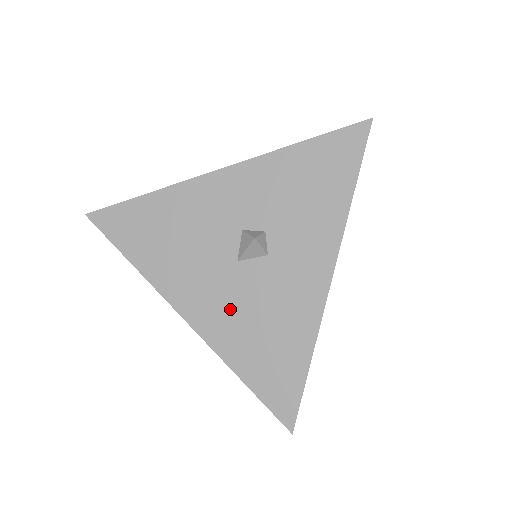
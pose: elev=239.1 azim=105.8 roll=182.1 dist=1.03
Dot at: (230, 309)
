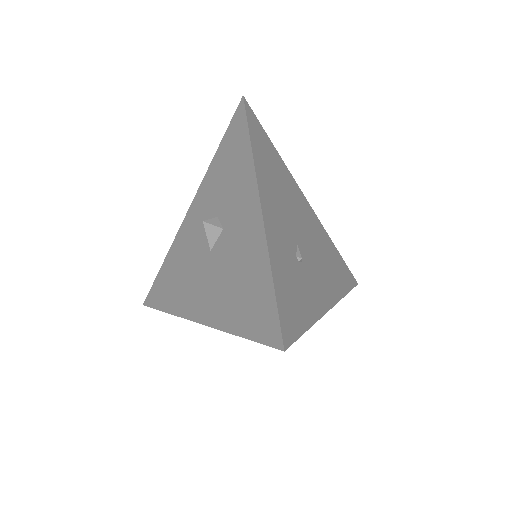
Dot at: (216, 287)
